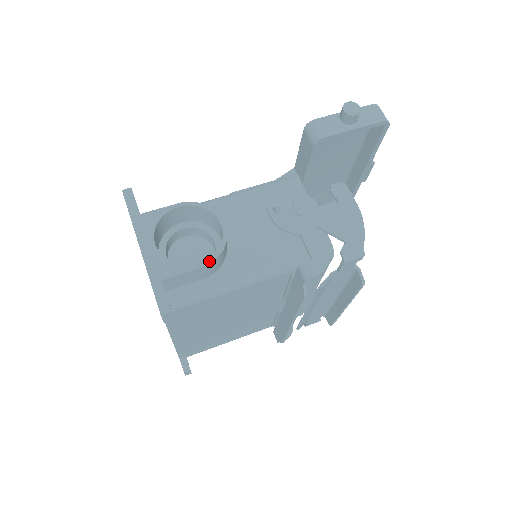
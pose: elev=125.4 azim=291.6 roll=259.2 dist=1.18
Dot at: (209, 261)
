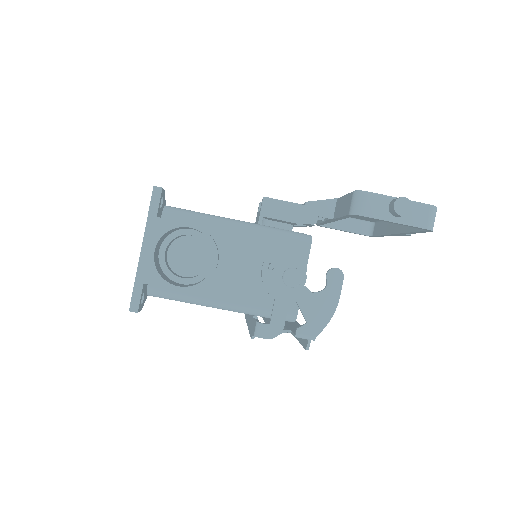
Dot at: (187, 288)
